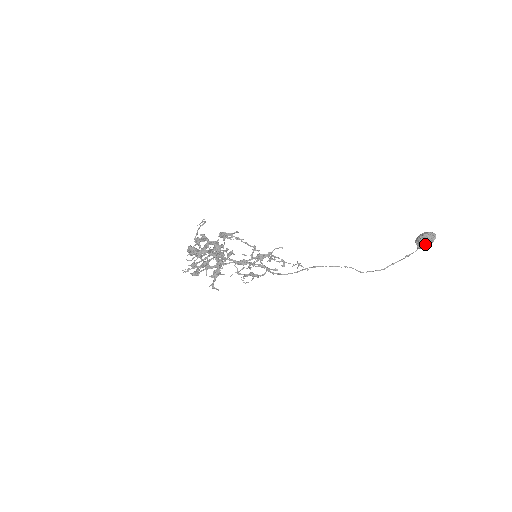
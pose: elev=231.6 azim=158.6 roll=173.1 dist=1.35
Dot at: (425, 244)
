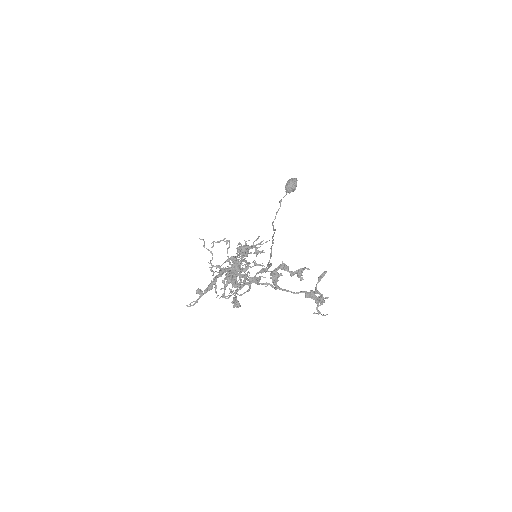
Dot at: occluded
